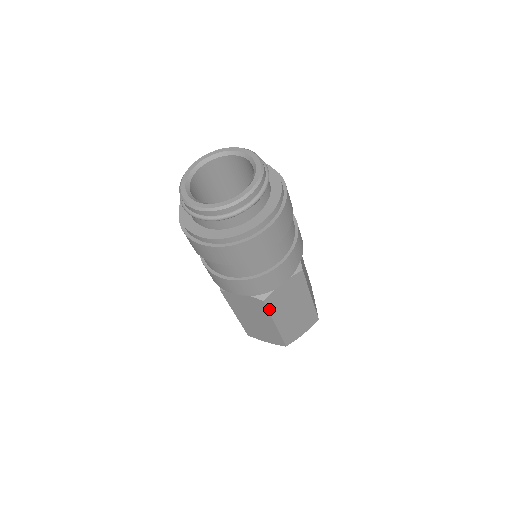
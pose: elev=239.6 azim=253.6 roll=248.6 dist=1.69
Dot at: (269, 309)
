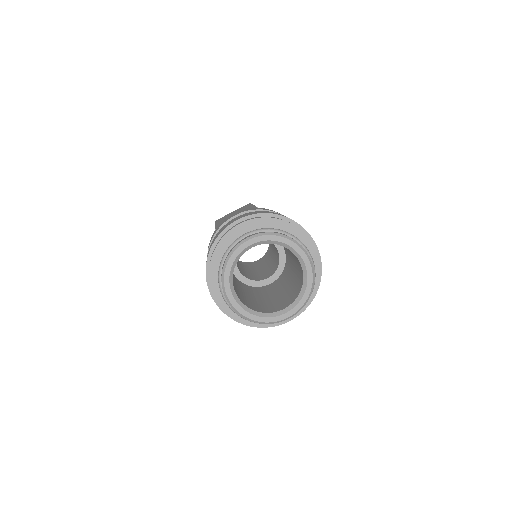
Dot at: occluded
